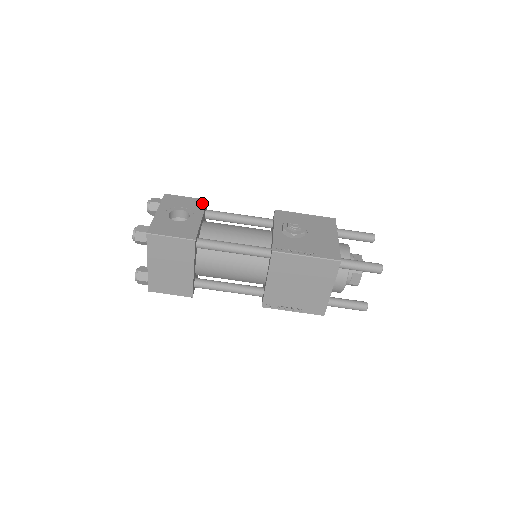
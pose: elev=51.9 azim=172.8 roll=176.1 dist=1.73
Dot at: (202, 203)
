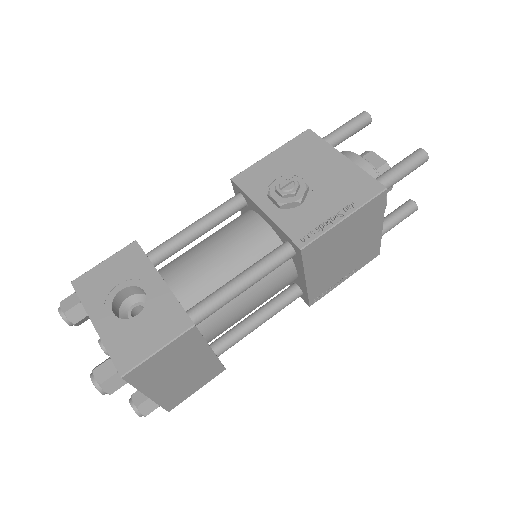
Dot at: (135, 252)
